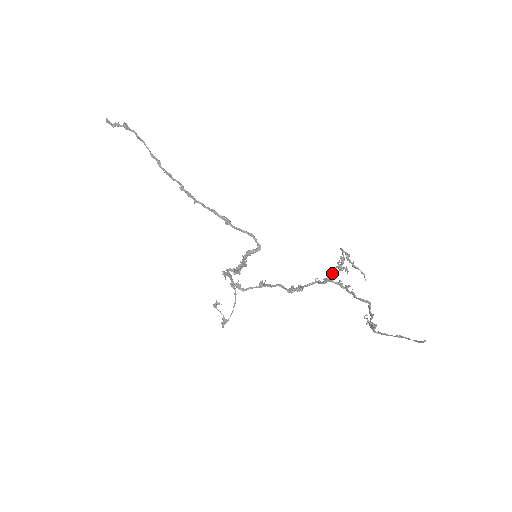
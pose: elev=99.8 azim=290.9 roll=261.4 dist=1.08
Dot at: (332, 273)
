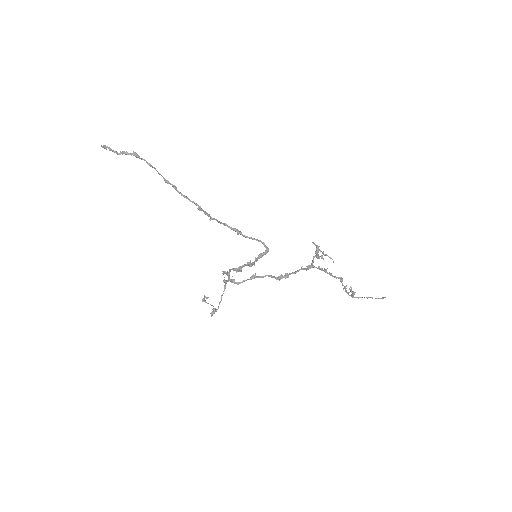
Dot at: (313, 261)
